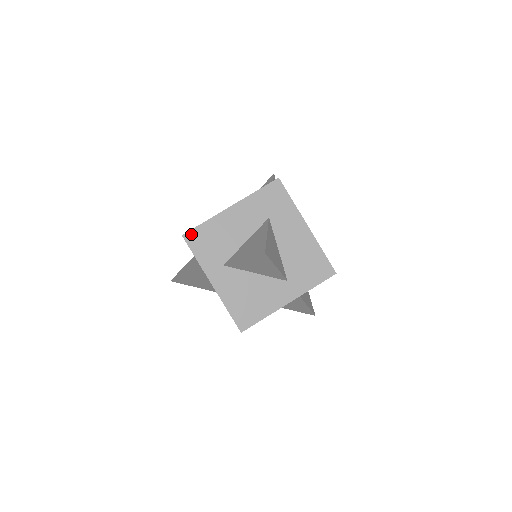
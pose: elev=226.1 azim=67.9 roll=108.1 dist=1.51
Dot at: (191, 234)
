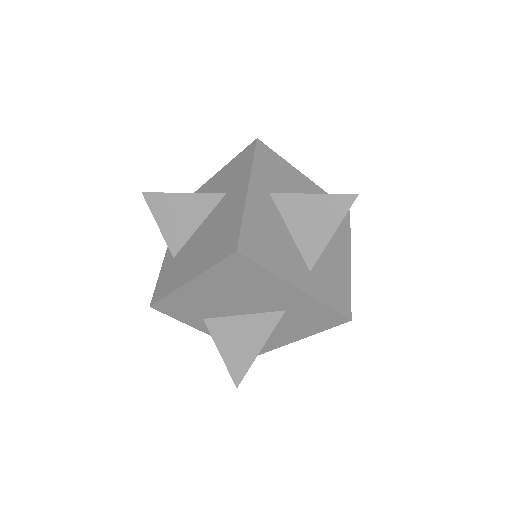
Dot at: (265, 147)
